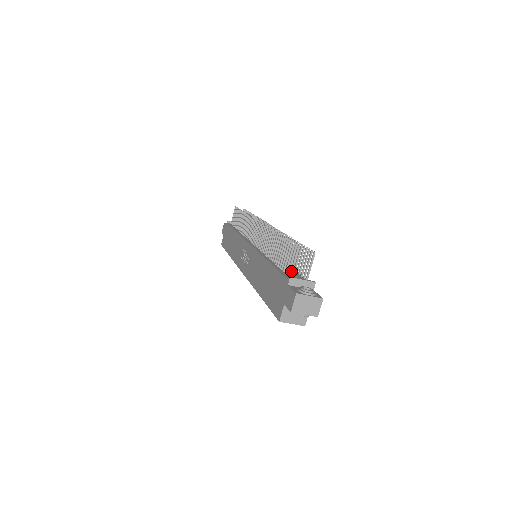
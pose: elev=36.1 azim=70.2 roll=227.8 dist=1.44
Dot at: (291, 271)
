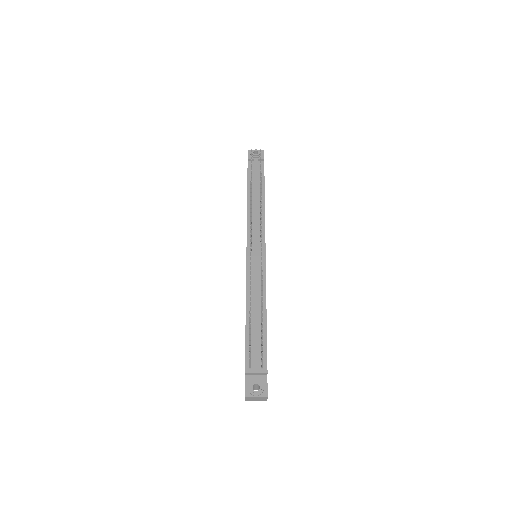
Dot at: occluded
